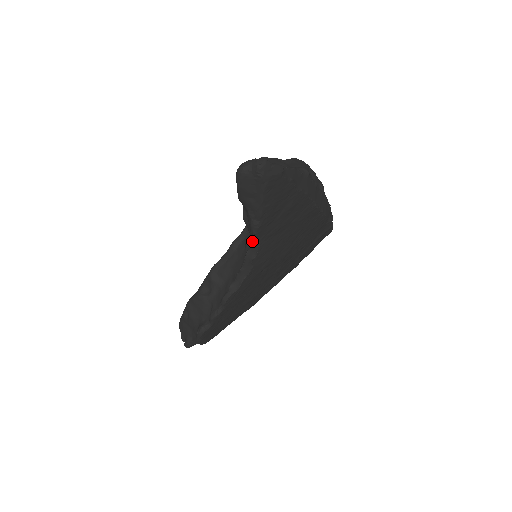
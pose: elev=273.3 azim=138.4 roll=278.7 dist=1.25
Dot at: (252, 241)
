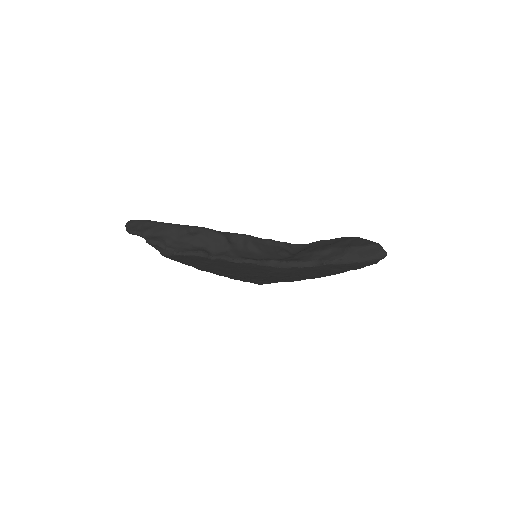
Dot at: (311, 261)
